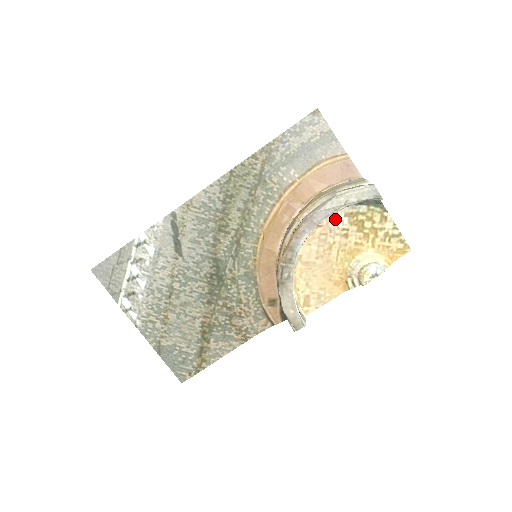
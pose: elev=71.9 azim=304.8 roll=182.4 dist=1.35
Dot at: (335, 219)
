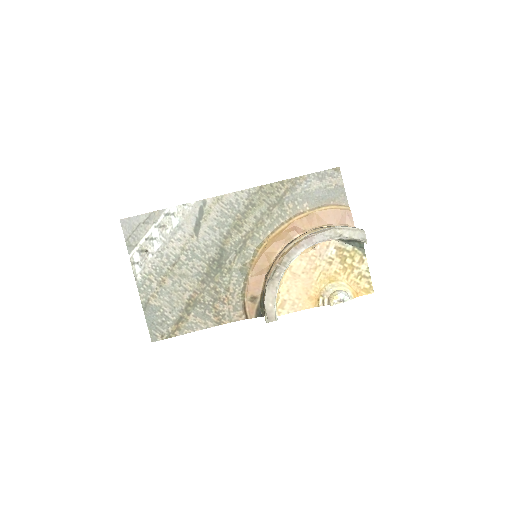
Dot at: (327, 248)
